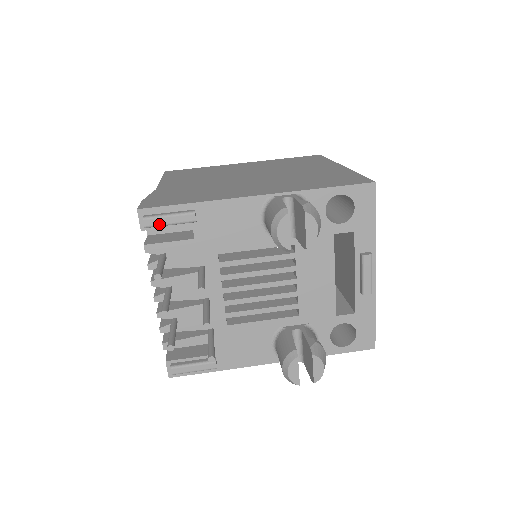
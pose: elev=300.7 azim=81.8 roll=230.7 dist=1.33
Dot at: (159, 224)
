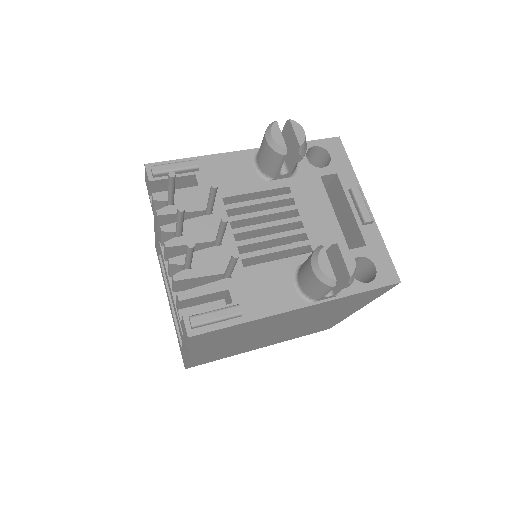
Dot at: (166, 170)
